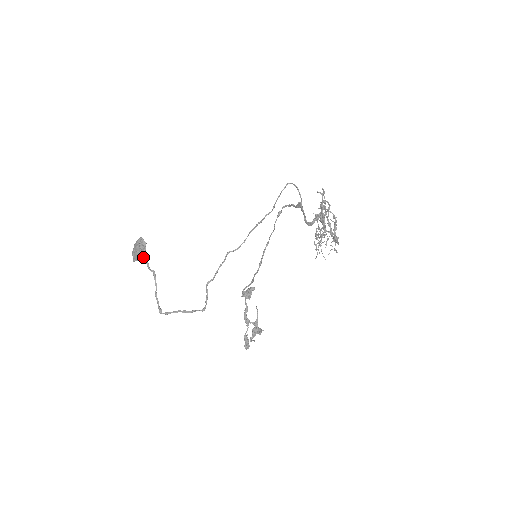
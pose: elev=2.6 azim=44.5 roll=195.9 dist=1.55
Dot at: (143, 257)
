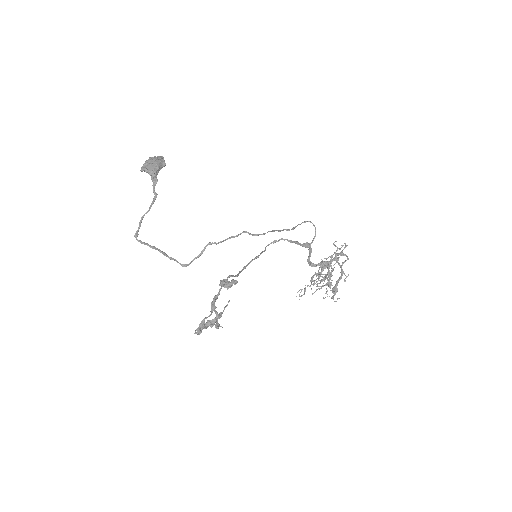
Dot at: (157, 173)
